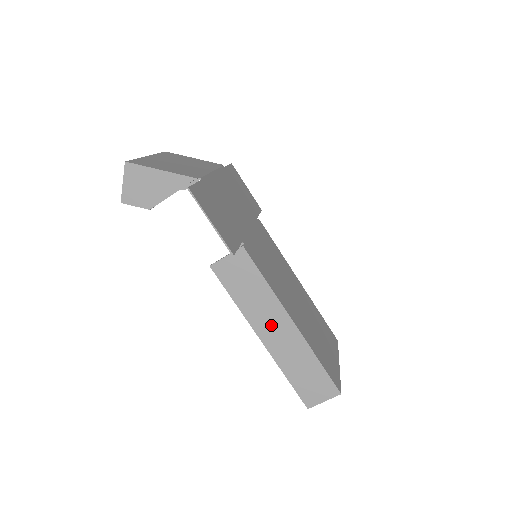
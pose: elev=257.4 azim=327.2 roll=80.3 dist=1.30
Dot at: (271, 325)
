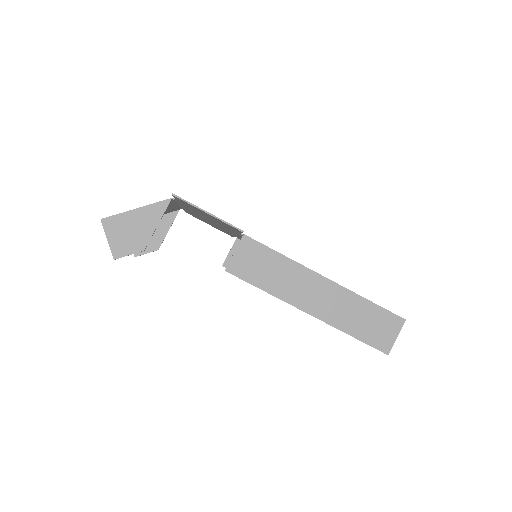
Dot at: (309, 293)
